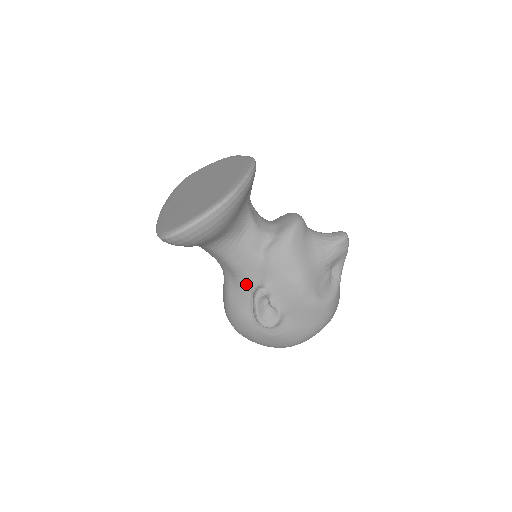
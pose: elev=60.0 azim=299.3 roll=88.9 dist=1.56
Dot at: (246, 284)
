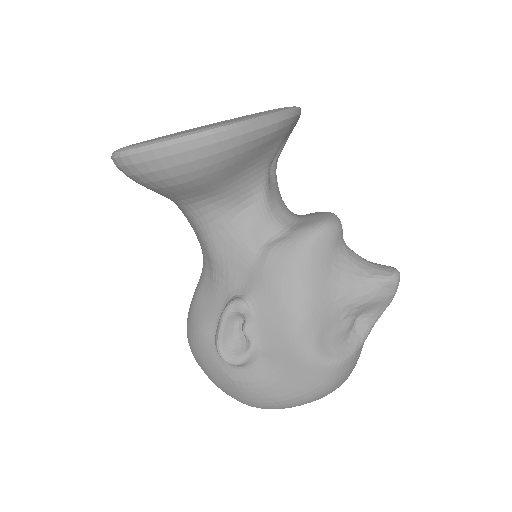
Dot at: (223, 287)
